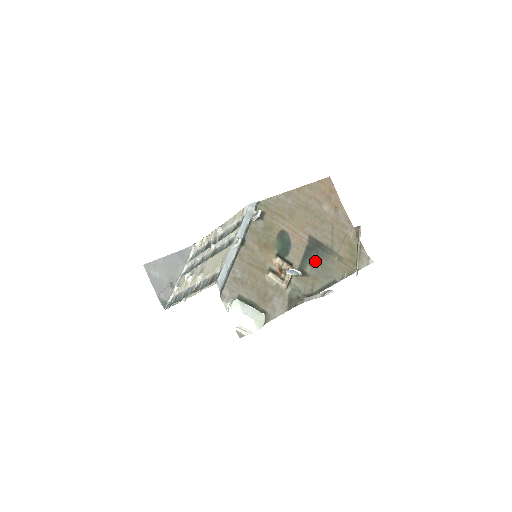
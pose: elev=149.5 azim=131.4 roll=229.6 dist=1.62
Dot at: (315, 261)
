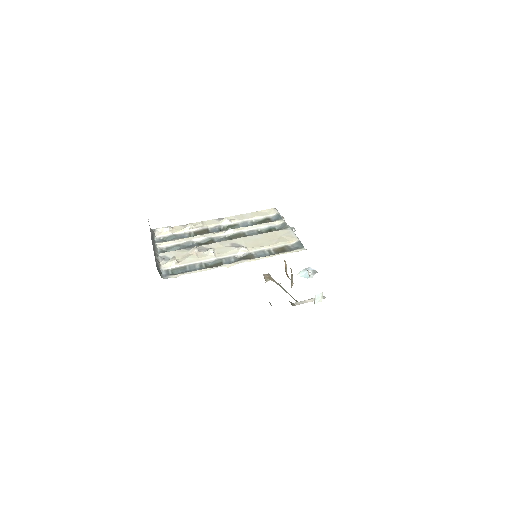
Dot at: occluded
